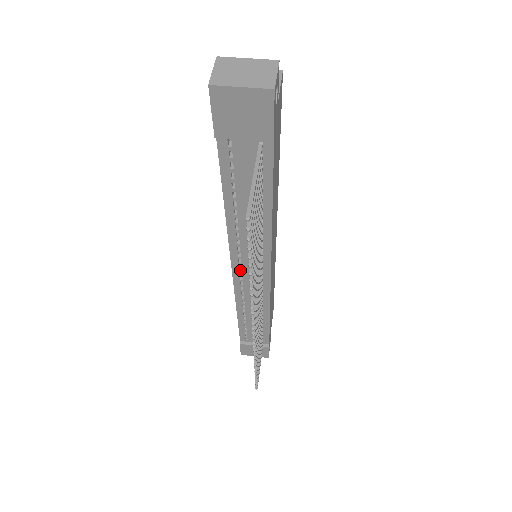
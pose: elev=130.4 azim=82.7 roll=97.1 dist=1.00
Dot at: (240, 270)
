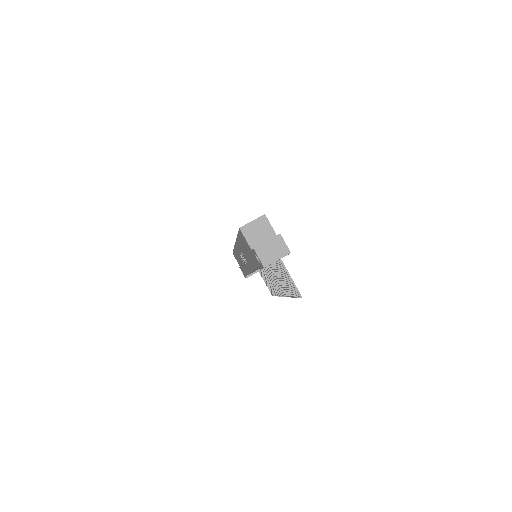
Dot at: occluded
